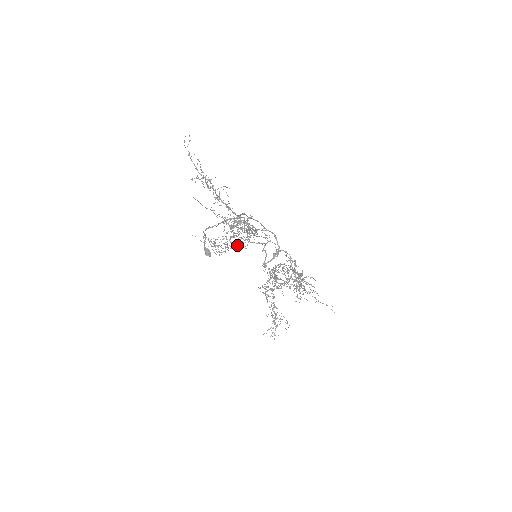
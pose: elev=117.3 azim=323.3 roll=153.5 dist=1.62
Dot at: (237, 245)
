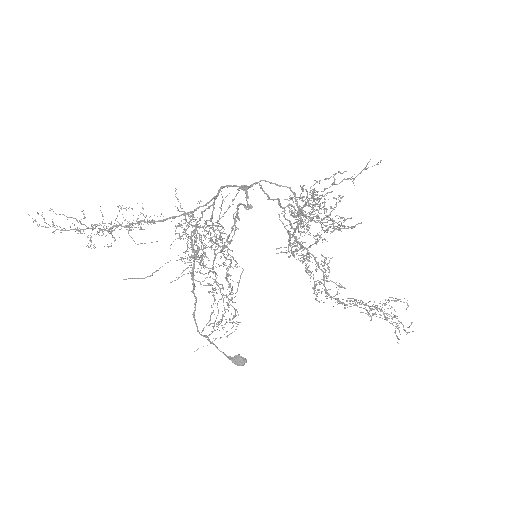
Dot at: occluded
